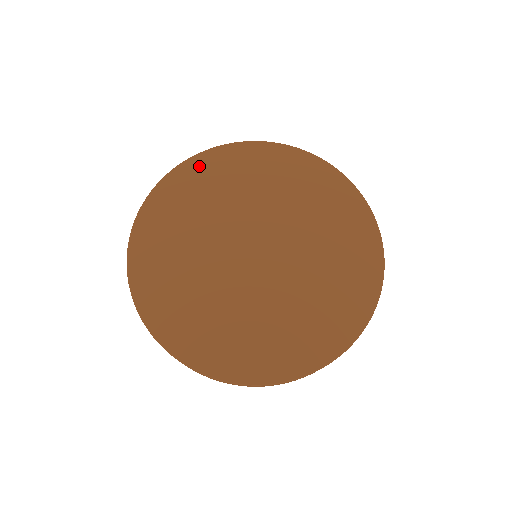
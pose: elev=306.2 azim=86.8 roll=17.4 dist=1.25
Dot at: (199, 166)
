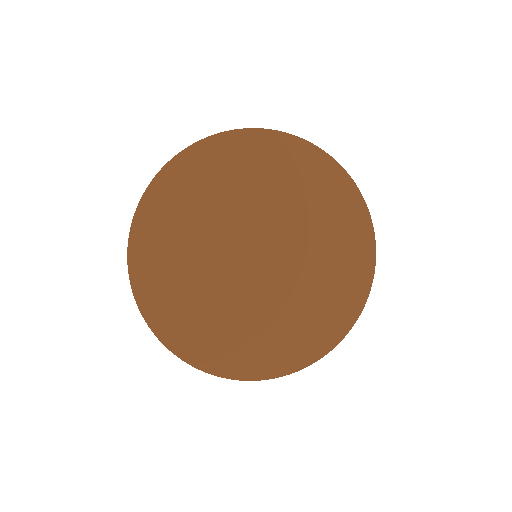
Dot at: (308, 156)
